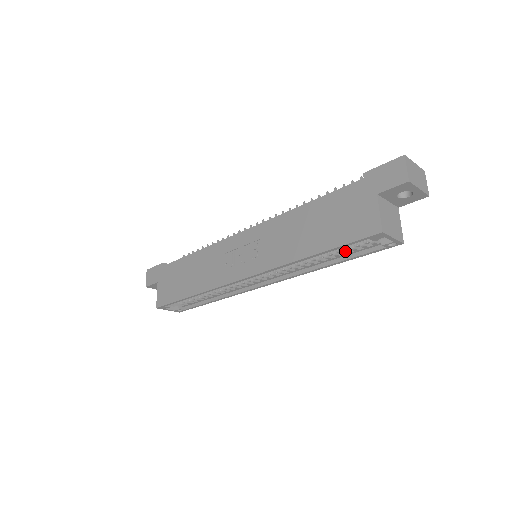
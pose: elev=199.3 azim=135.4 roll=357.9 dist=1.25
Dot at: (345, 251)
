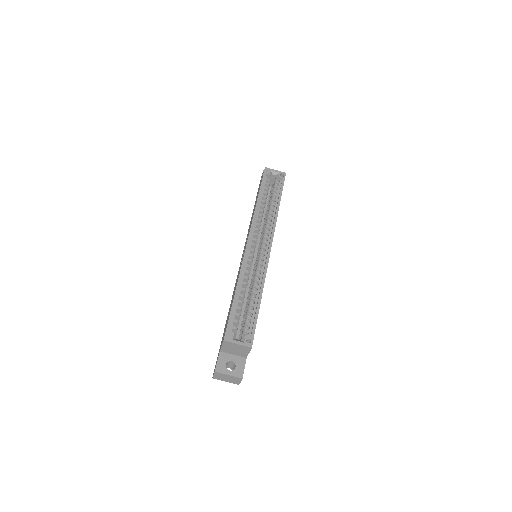
Dot at: (273, 194)
